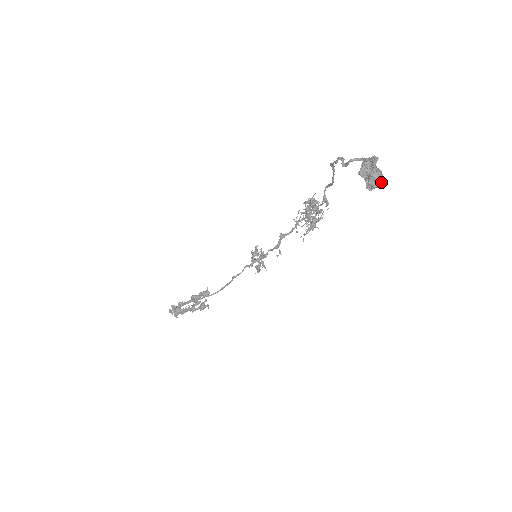
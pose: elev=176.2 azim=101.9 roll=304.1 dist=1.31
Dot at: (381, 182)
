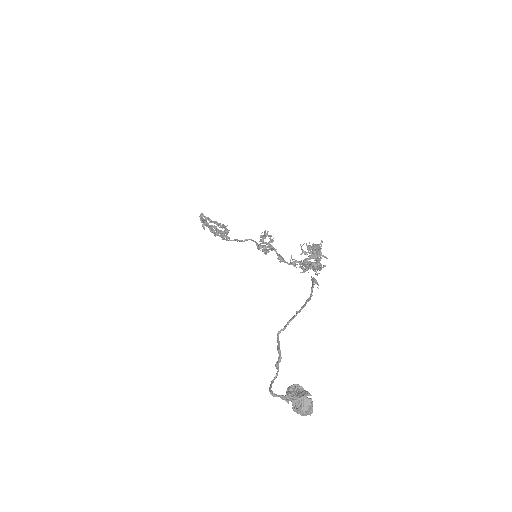
Dot at: (306, 415)
